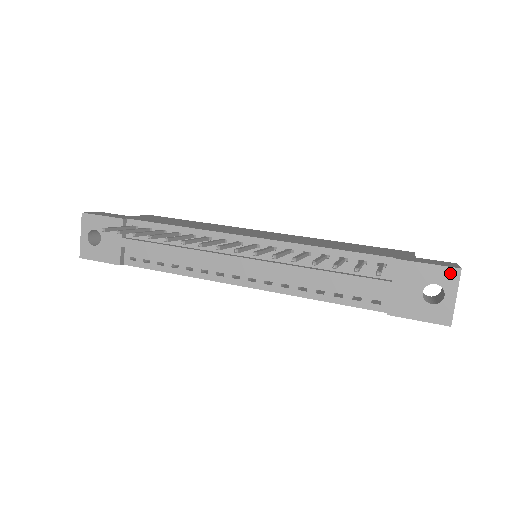
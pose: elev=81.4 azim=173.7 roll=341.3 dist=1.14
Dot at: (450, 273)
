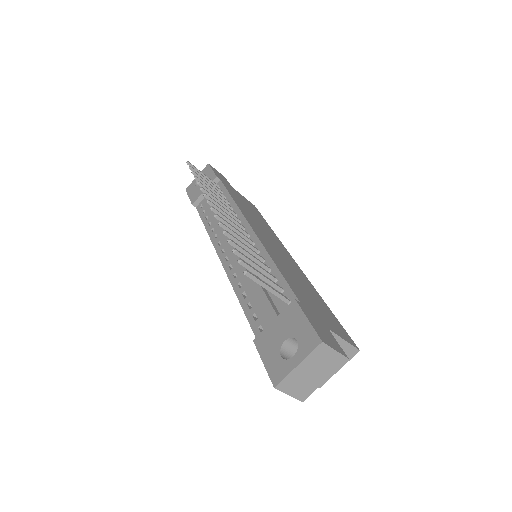
Dot at: (313, 339)
